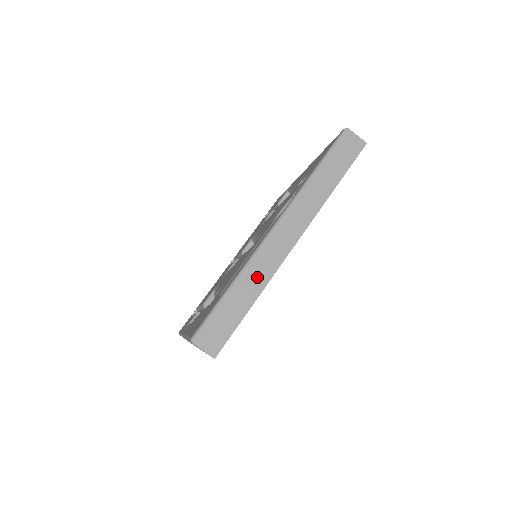
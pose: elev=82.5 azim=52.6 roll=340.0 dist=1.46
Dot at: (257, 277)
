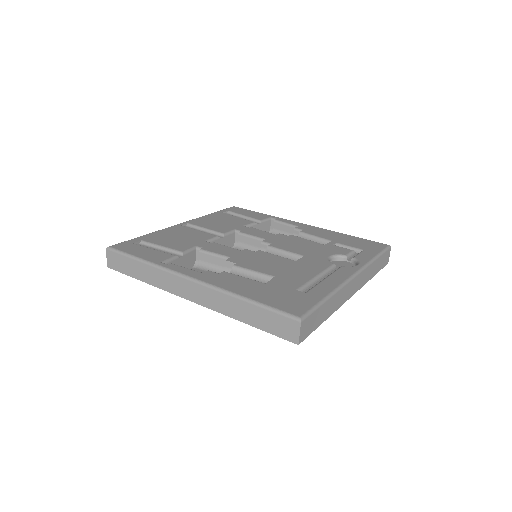
Dot at: (336, 303)
